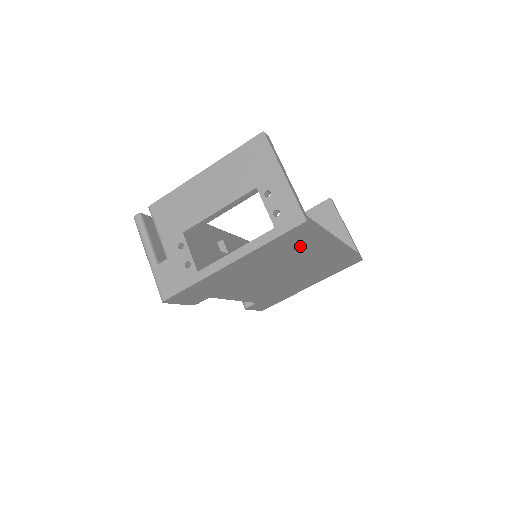
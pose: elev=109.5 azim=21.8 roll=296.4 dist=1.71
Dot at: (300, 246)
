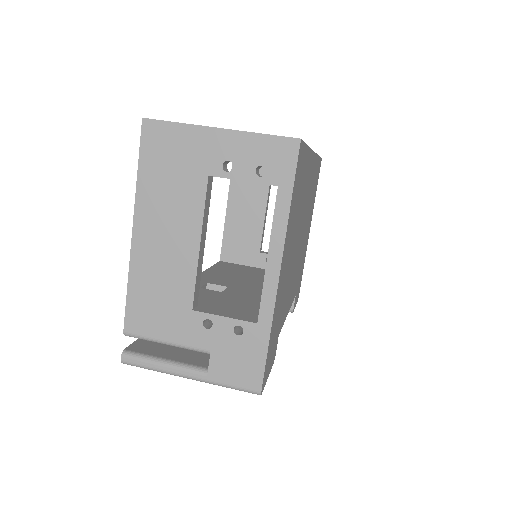
Dot at: (301, 185)
